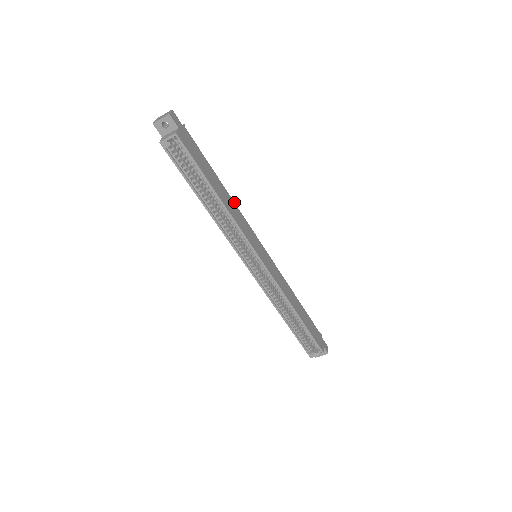
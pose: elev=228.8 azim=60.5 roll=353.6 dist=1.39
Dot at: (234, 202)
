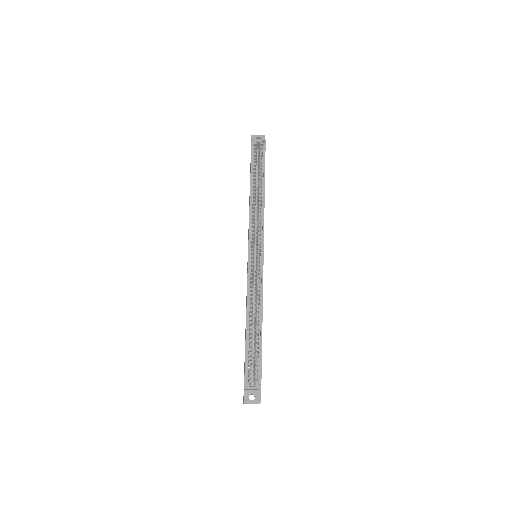
Dot at: occluded
